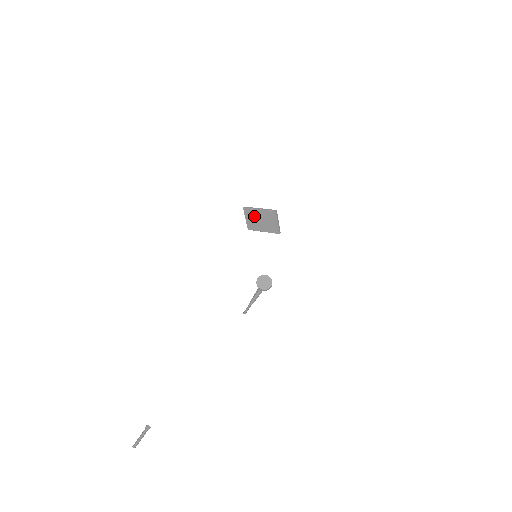
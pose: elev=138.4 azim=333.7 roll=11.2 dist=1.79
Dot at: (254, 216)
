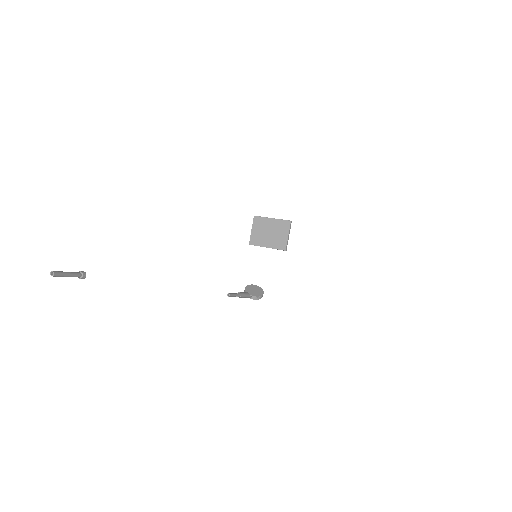
Dot at: (263, 227)
